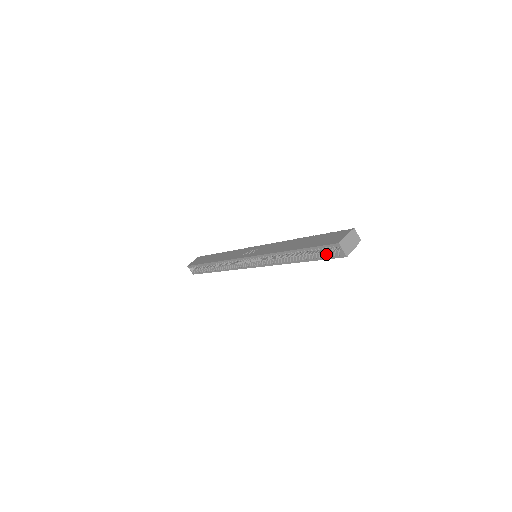
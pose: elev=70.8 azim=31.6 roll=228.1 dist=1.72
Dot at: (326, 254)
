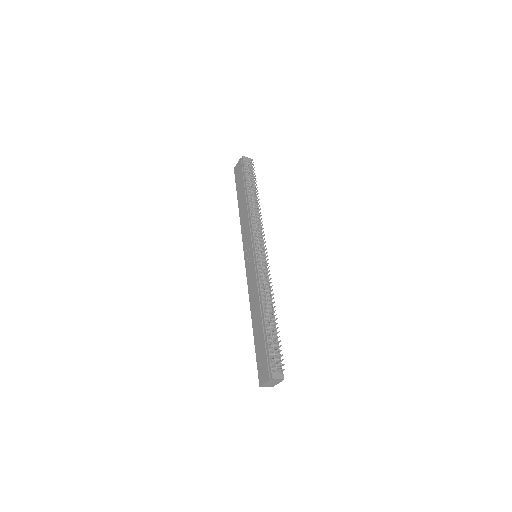
Dot at: occluded
